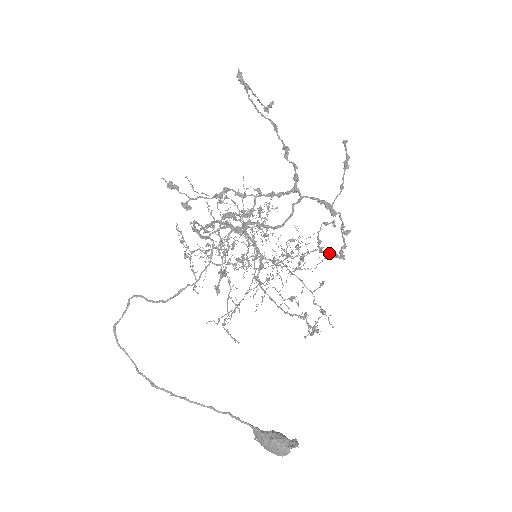
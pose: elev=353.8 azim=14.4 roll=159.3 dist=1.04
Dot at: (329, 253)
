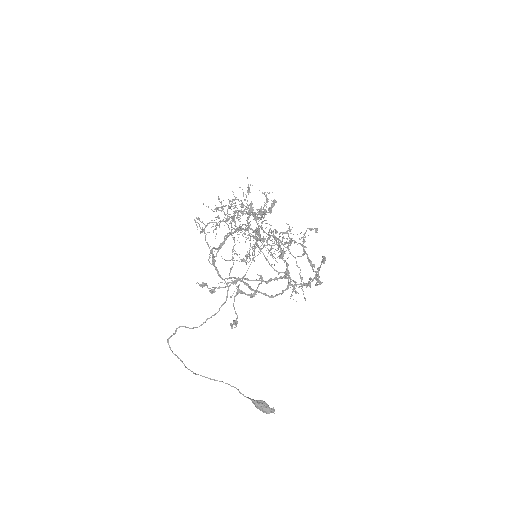
Dot at: (309, 259)
